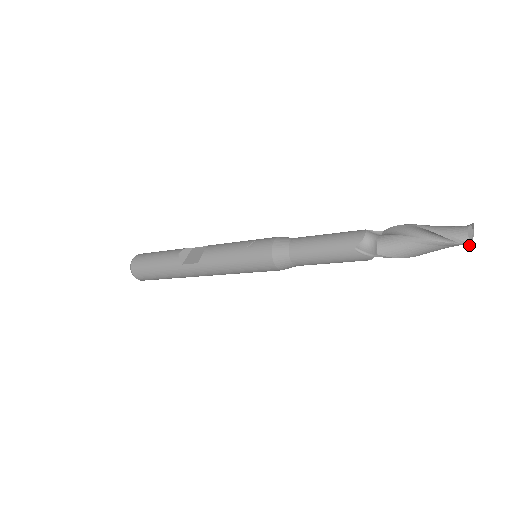
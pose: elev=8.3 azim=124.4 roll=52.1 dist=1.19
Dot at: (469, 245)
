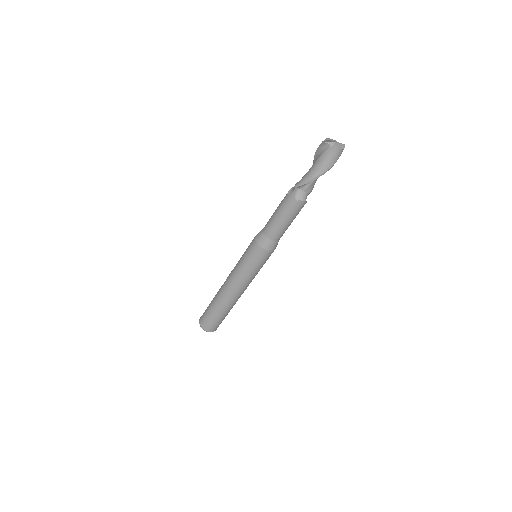
Dot at: (326, 140)
